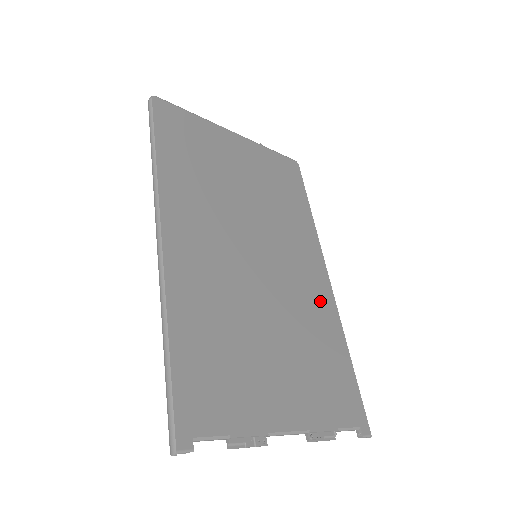
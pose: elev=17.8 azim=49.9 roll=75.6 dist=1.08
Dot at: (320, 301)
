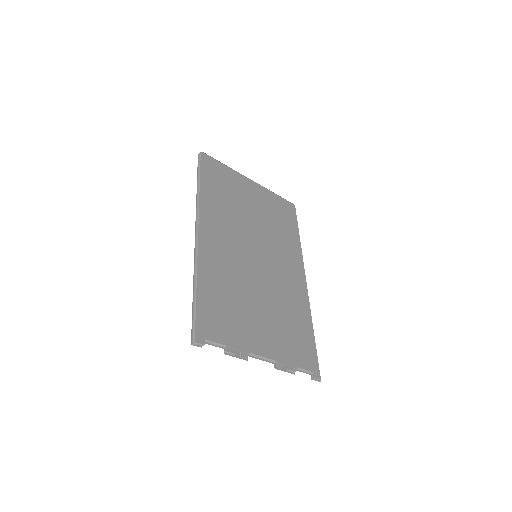
Dot at: (297, 293)
